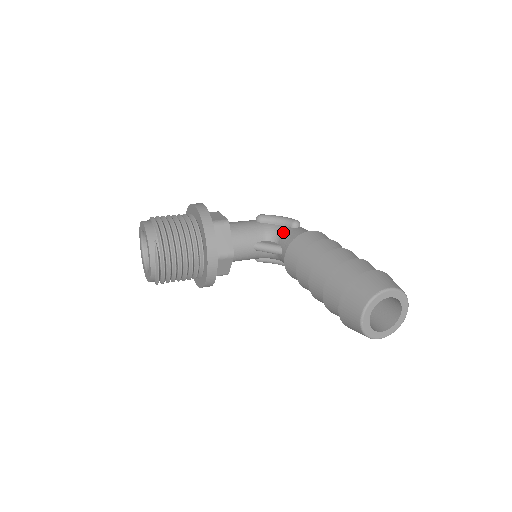
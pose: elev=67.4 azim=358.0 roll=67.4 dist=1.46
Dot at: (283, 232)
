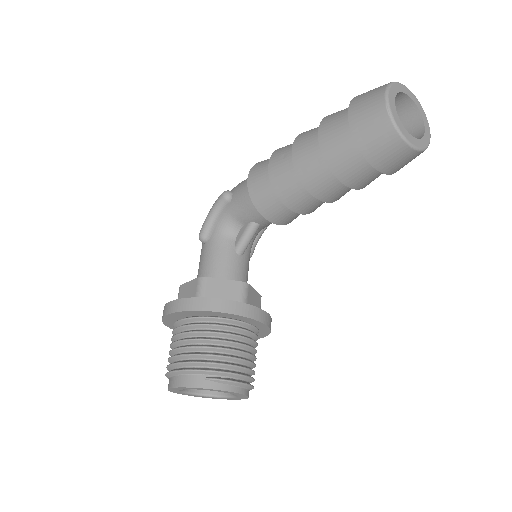
Dot at: (233, 214)
